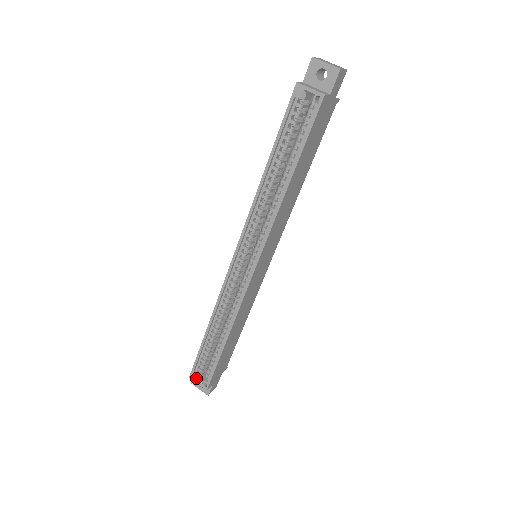
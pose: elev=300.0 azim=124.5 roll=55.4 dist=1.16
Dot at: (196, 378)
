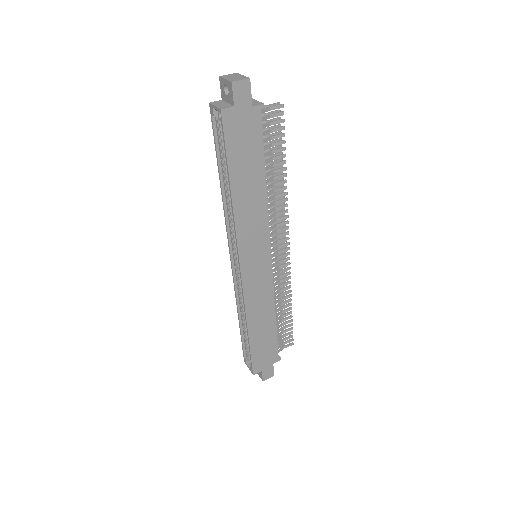
Dot at: (247, 363)
